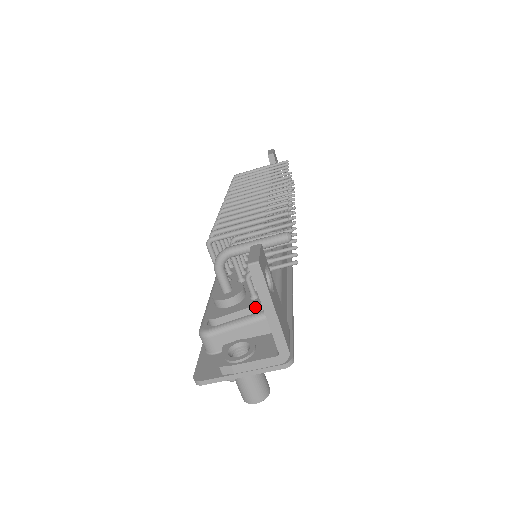
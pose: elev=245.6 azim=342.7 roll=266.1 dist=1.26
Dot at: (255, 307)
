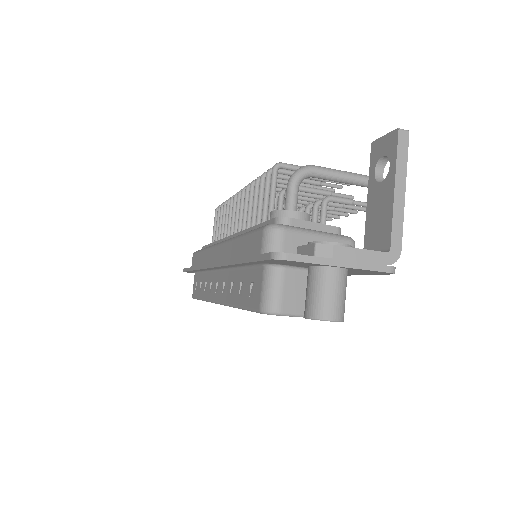
Dot at: (332, 228)
